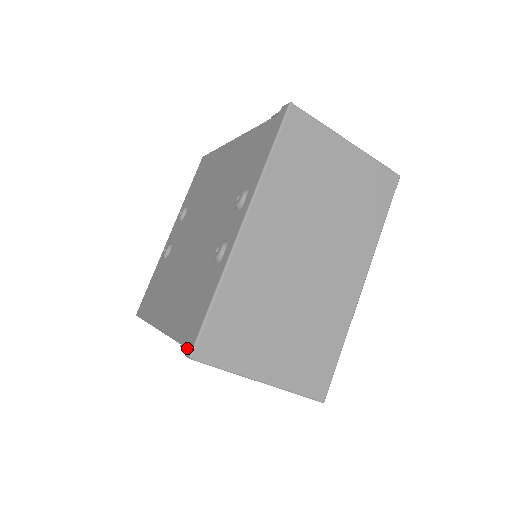
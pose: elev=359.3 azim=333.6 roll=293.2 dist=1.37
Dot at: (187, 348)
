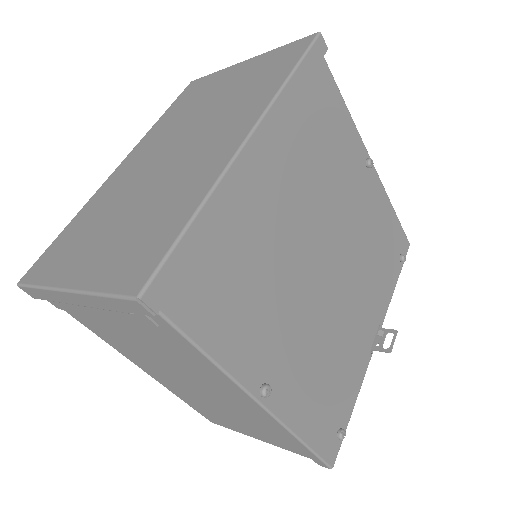
Dot at: occluded
